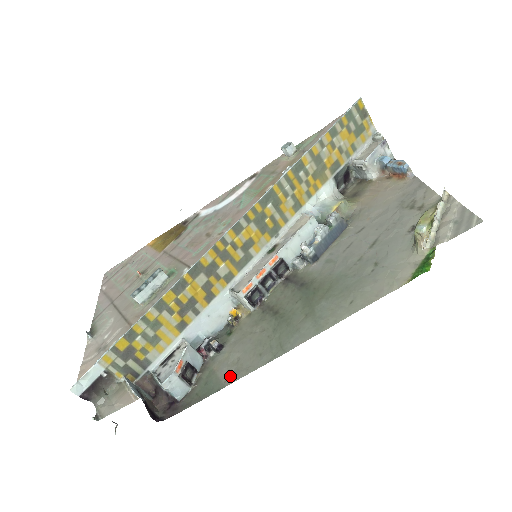
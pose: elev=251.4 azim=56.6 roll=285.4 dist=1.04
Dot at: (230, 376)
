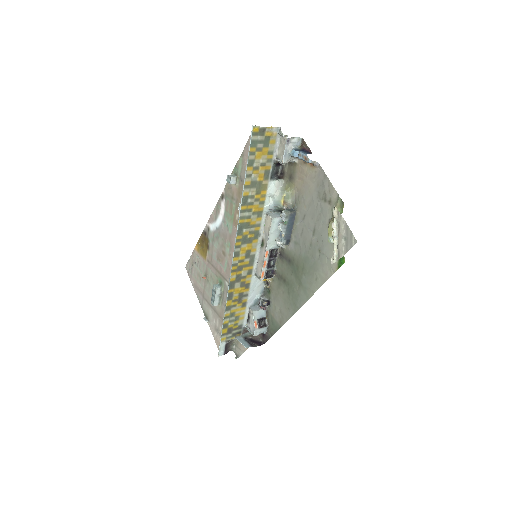
Dot at: (281, 321)
